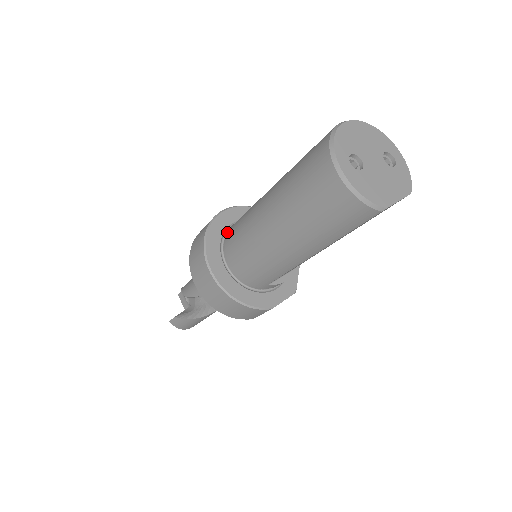
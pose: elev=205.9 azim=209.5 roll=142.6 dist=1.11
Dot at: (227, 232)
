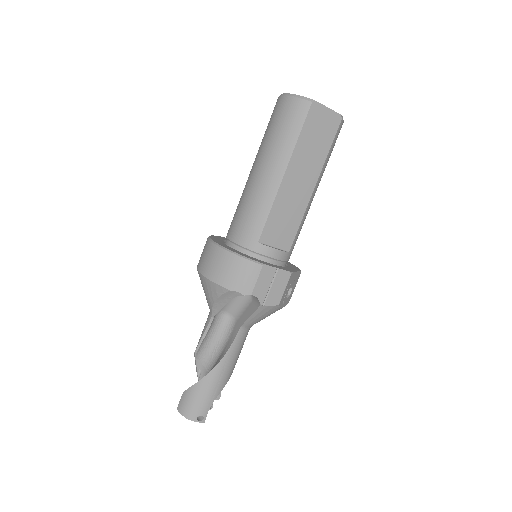
Dot at: occluded
